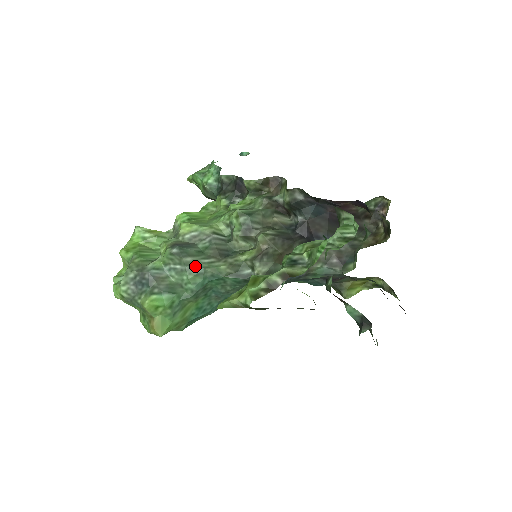
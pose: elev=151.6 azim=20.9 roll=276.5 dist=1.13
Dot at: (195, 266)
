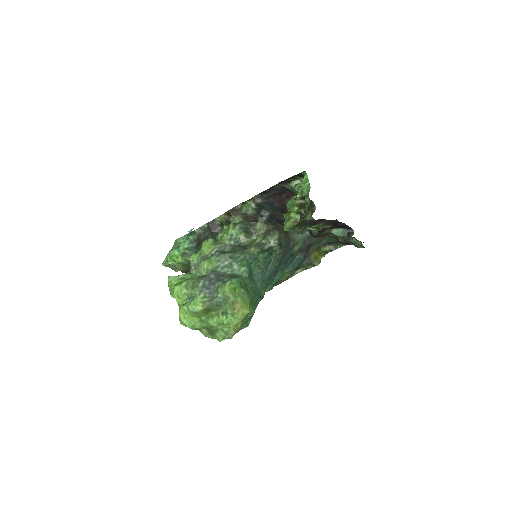
Dot at: (236, 256)
